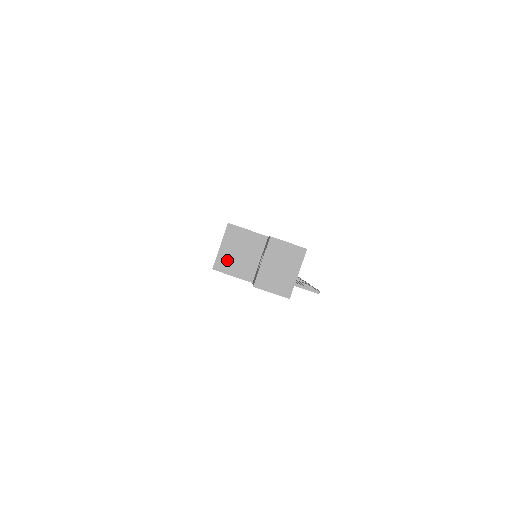
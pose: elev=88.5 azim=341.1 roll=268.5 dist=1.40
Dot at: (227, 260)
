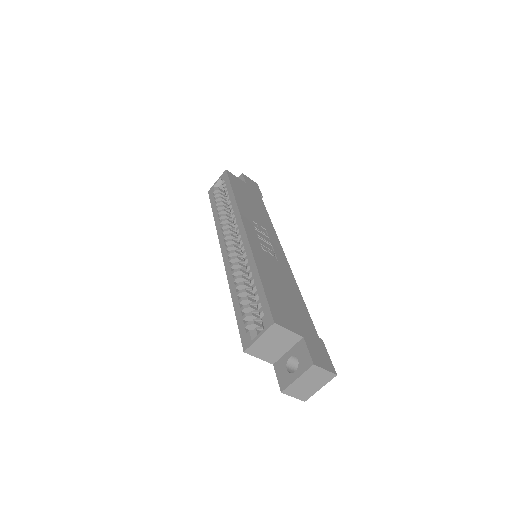
Dot at: (260, 348)
